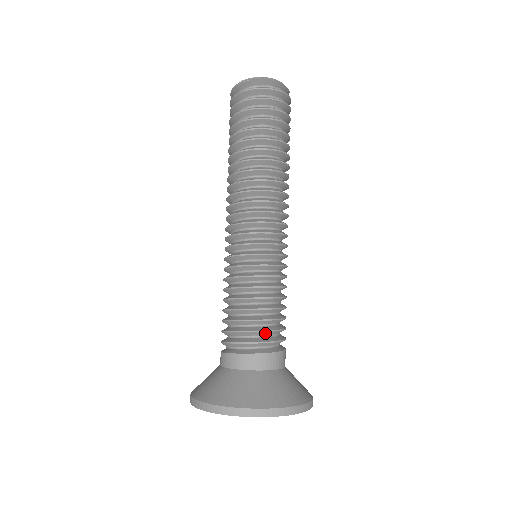
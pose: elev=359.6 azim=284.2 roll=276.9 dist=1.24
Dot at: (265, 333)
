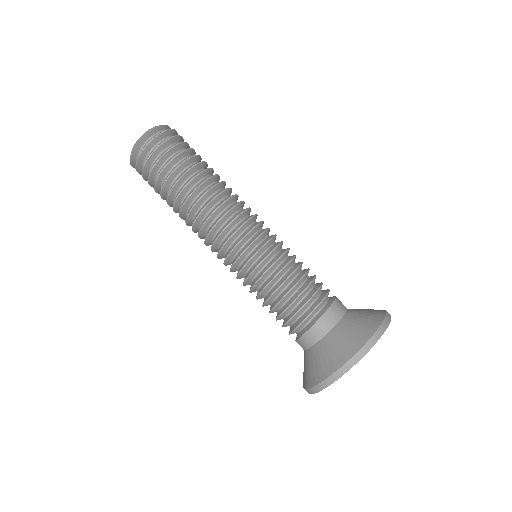
Dot at: (303, 309)
